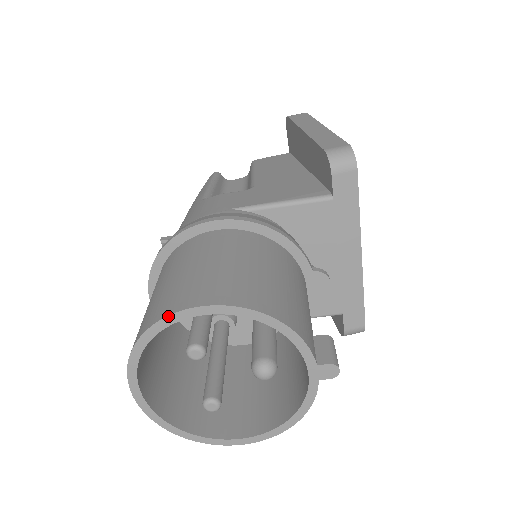
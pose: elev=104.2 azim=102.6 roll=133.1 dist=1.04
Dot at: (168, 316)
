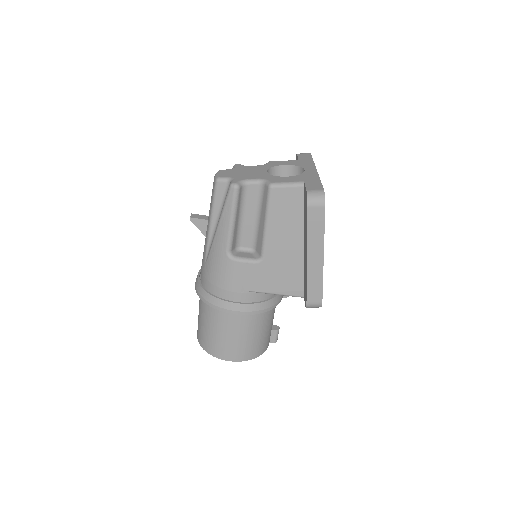
Dot at: (218, 358)
